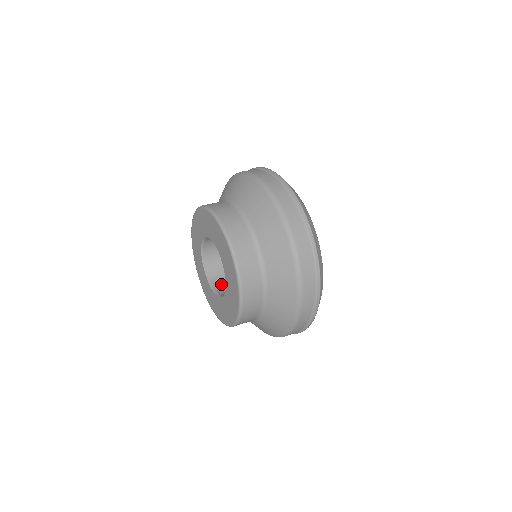
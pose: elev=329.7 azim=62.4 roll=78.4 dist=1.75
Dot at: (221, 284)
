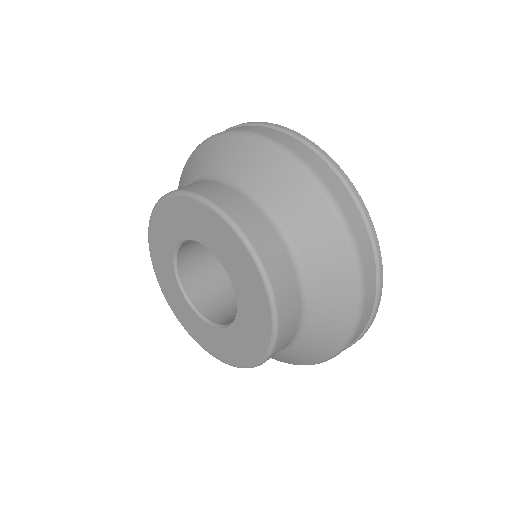
Dot at: (212, 307)
